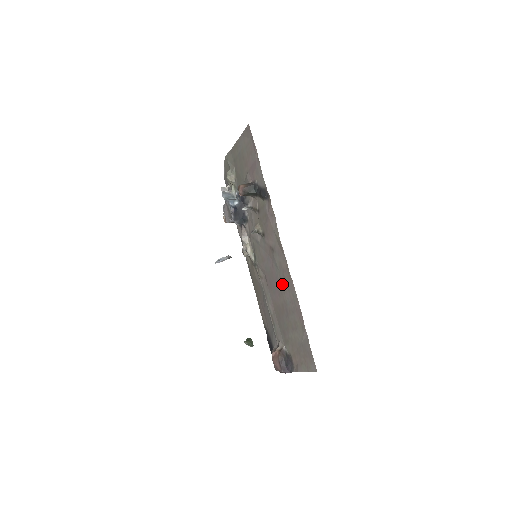
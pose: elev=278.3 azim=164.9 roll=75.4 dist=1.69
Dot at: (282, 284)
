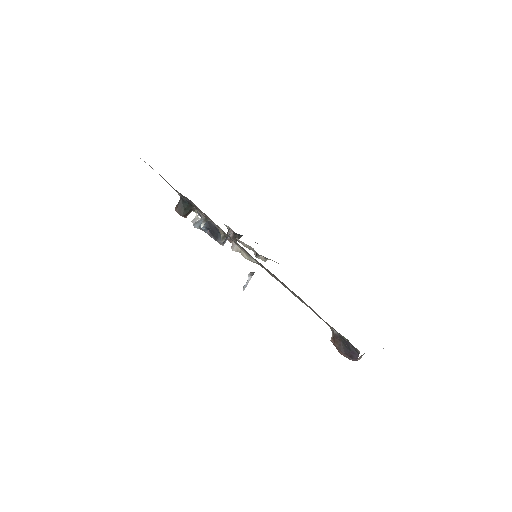
Dot at: (266, 269)
